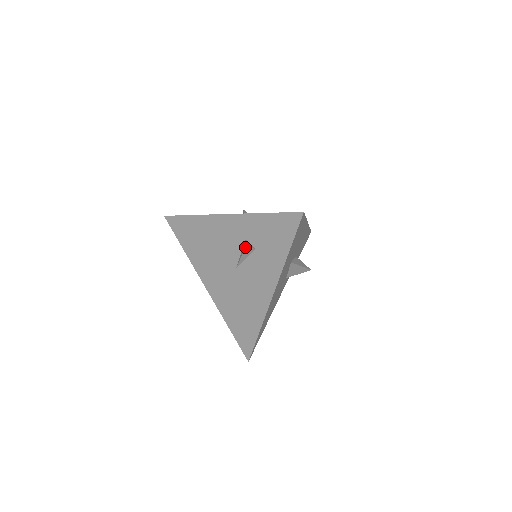
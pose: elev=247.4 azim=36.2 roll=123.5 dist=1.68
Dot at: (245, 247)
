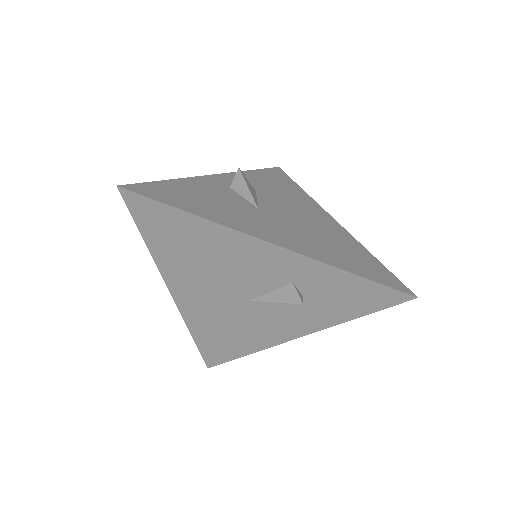
Dot at: occluded
